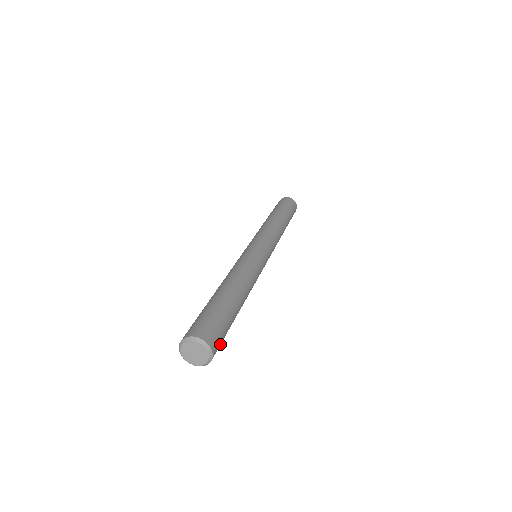
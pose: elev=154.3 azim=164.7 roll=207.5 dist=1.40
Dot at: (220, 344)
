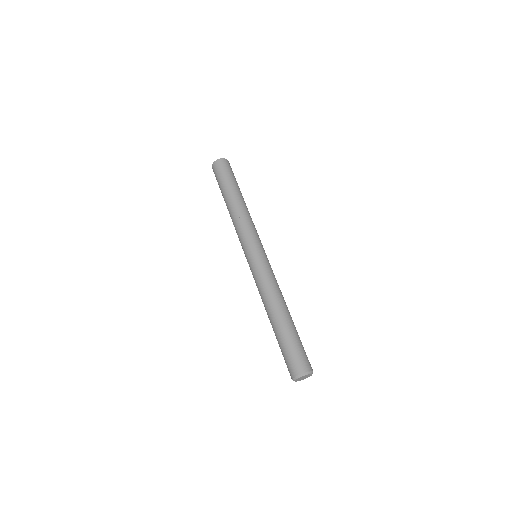
Dot at: occluded
